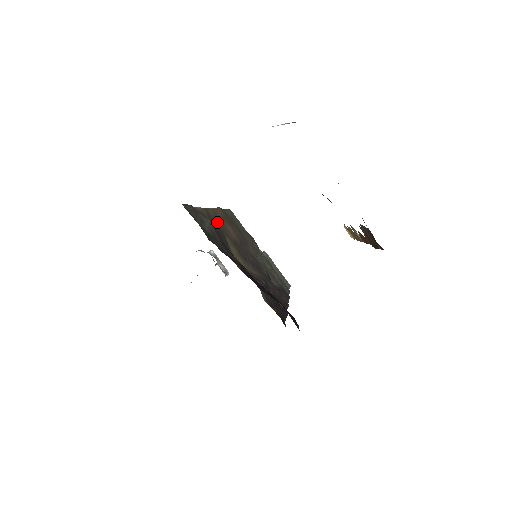
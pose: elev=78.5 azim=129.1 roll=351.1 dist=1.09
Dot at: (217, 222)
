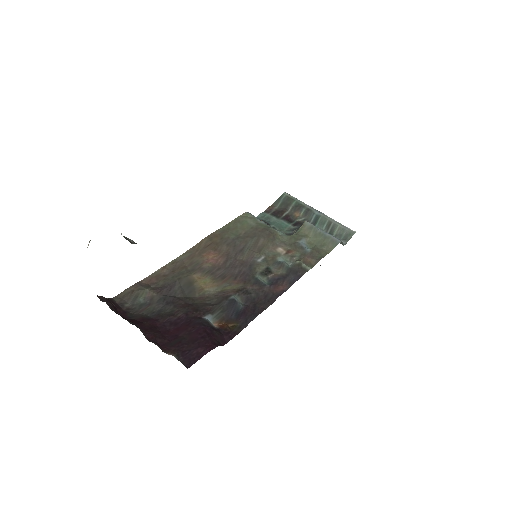
Dot at: (189, 263)
